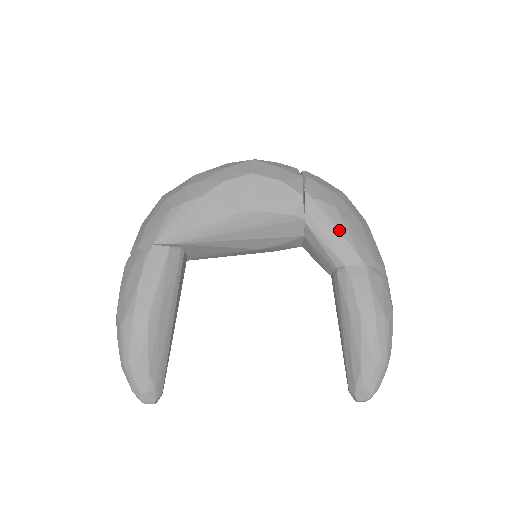
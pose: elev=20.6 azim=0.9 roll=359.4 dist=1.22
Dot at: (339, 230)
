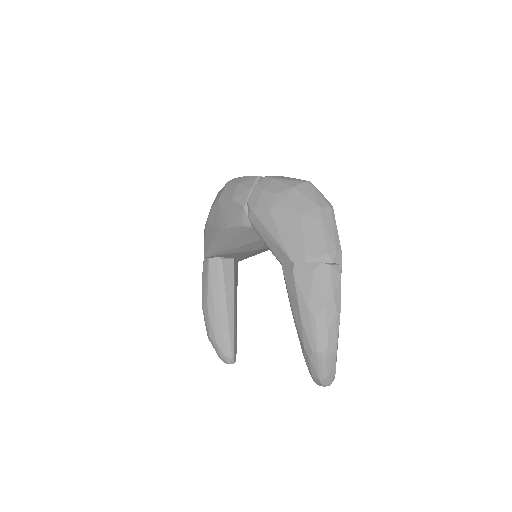
Dot at: (270, 232)
